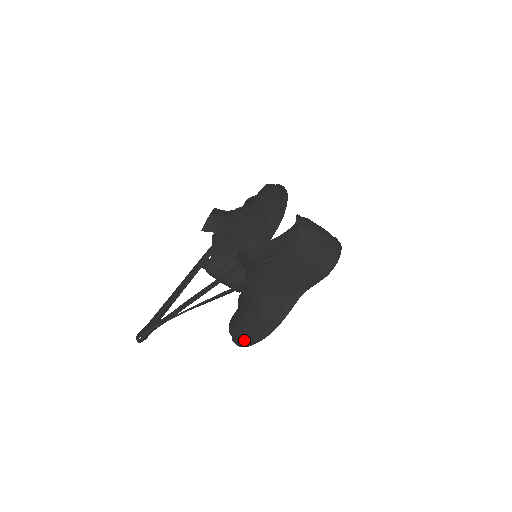
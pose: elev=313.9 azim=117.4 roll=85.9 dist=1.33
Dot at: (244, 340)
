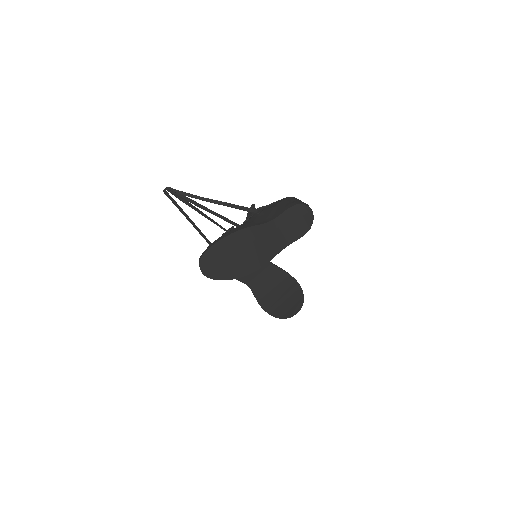
Dot at: occluded
